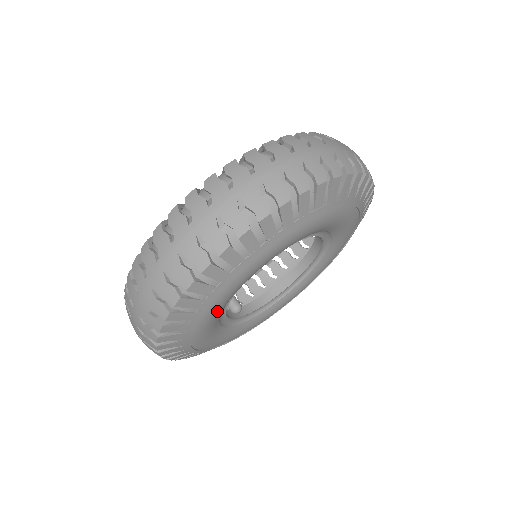
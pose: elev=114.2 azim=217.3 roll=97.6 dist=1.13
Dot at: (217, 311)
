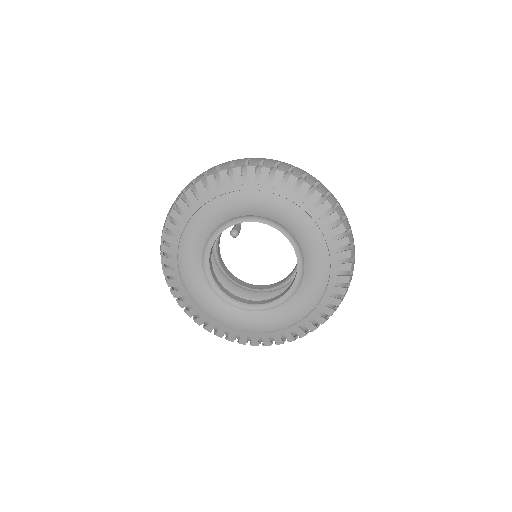
Dot at: (250, 204)
